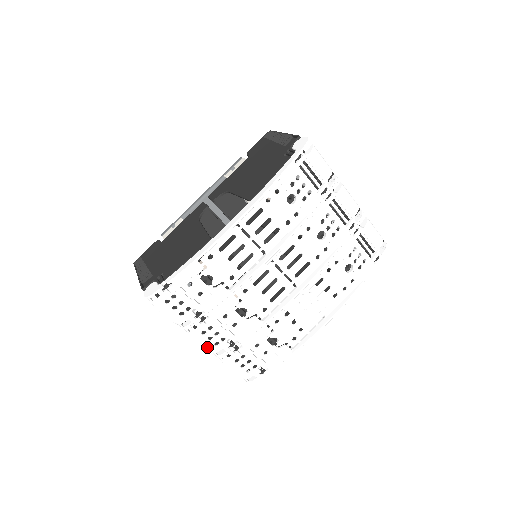
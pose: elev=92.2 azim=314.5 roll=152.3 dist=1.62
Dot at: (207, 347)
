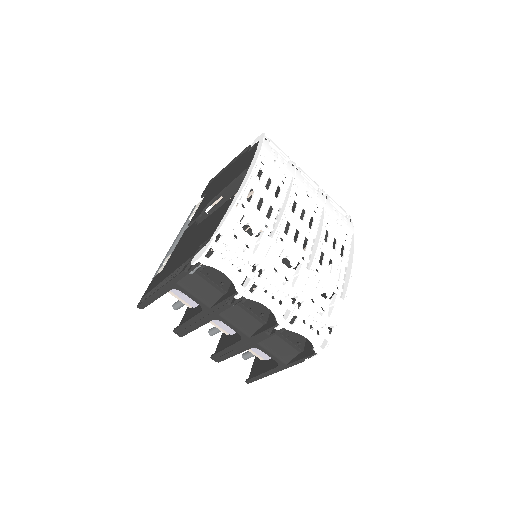
Dot at: (273, 309)
